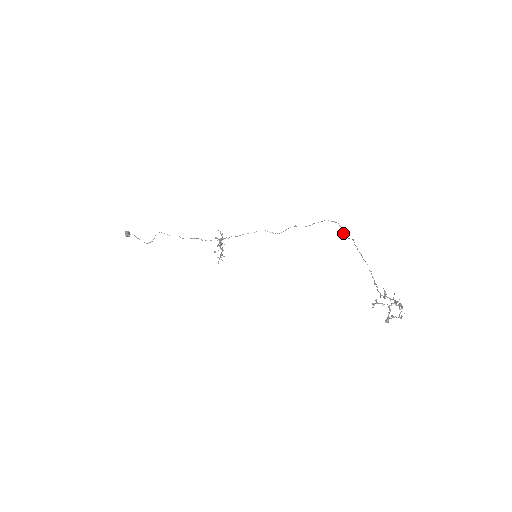
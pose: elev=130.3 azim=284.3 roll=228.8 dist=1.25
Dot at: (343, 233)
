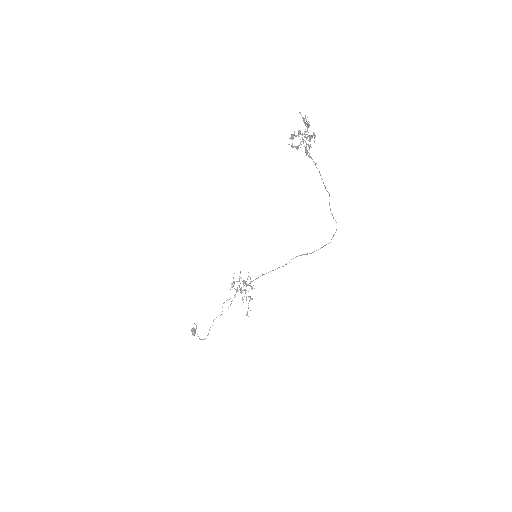
Dot at: (331, 213)
